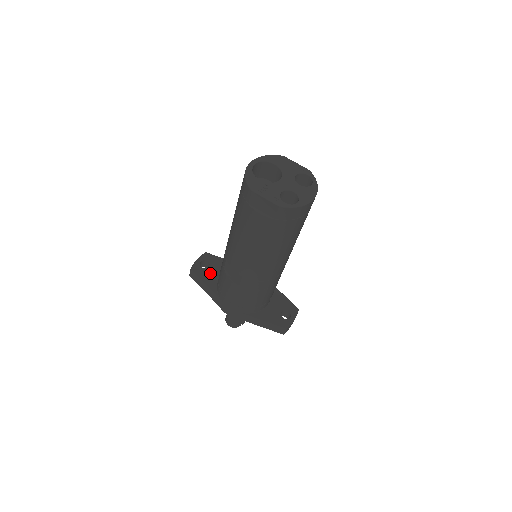
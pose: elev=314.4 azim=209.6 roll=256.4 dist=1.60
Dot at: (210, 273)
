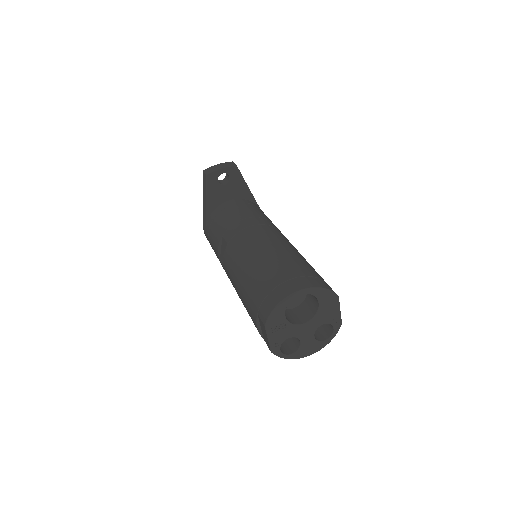
Dot at: (220, 192)
